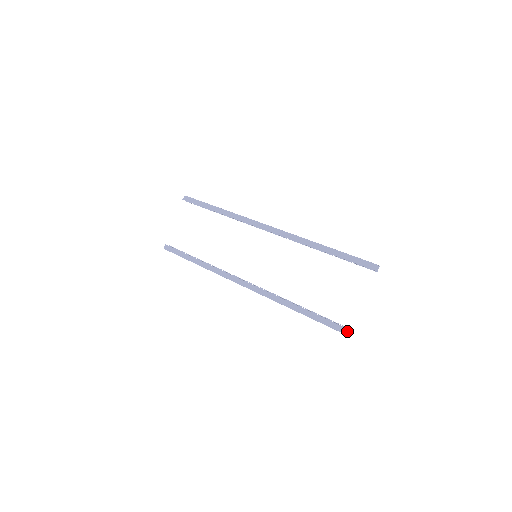
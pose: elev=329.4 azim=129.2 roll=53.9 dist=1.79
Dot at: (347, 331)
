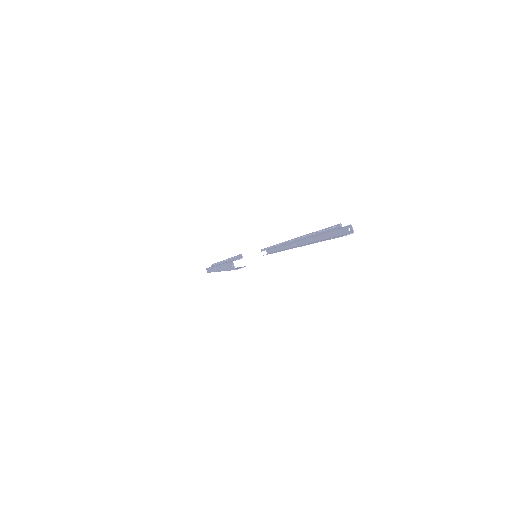
Dot at: (238, 259)
